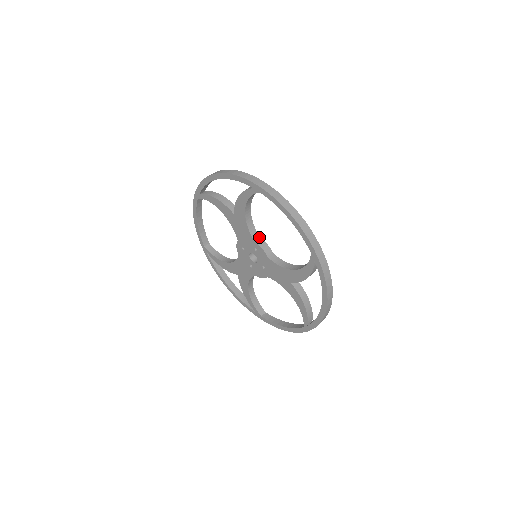
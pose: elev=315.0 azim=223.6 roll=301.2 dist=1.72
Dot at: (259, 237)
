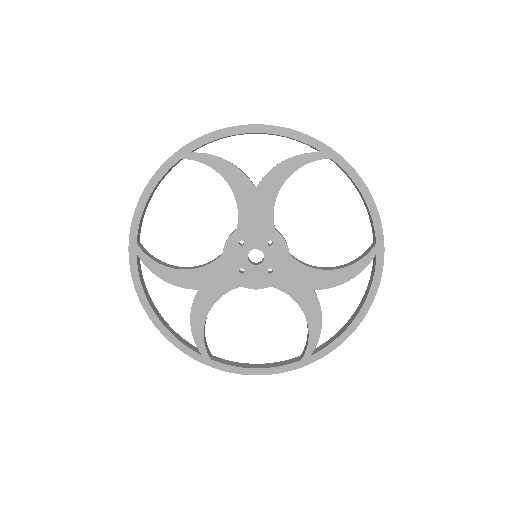
Dot at: (275, 228)
